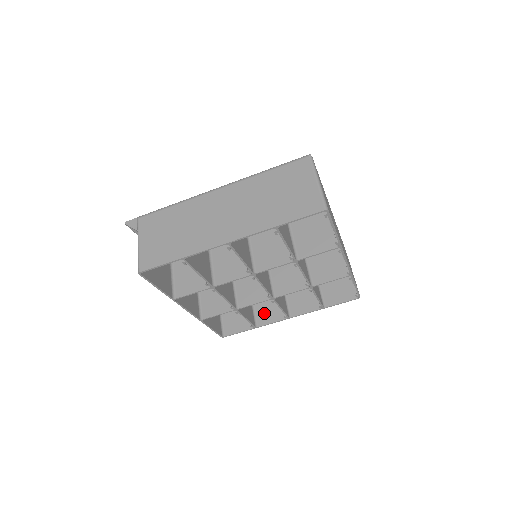
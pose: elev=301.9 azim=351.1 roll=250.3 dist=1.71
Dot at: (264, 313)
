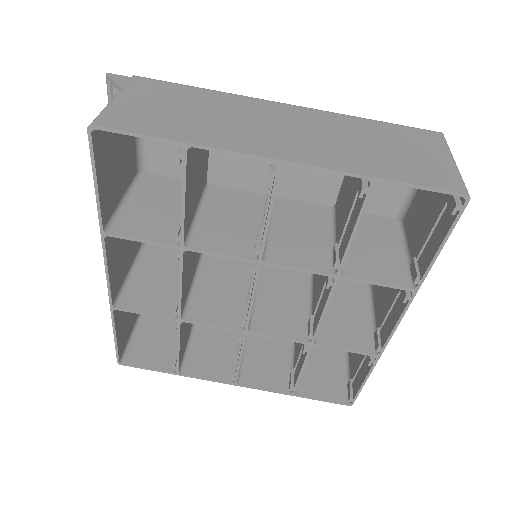
Dot at: (201, 359)
